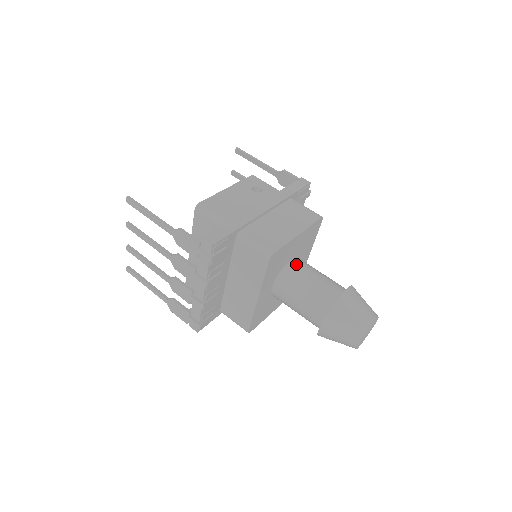
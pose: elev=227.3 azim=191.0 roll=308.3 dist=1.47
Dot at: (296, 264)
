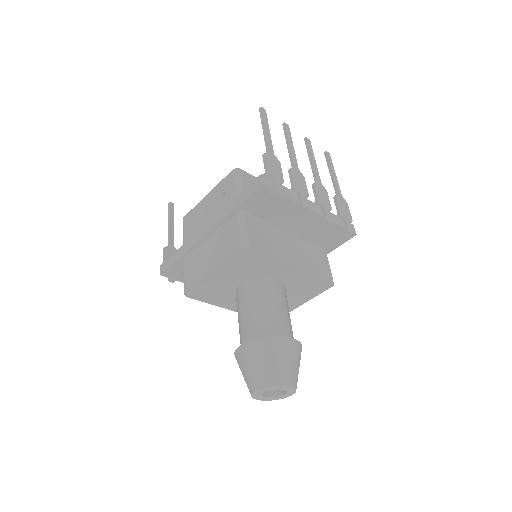
Dot at: (241, 290)
